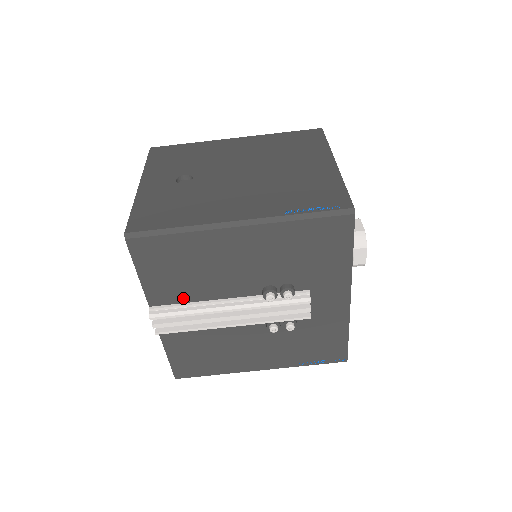
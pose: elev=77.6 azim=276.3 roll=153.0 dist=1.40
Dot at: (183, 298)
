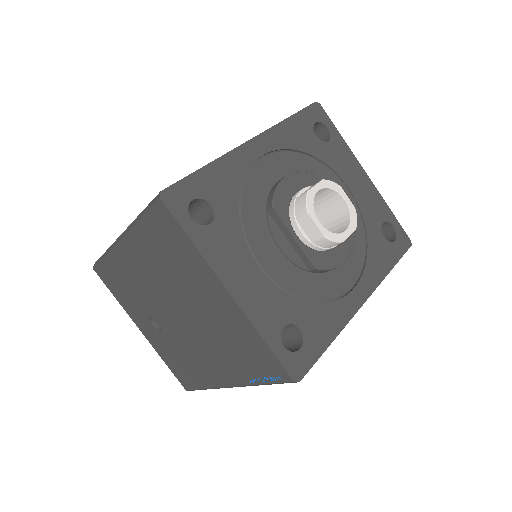
Dot at: occluded
